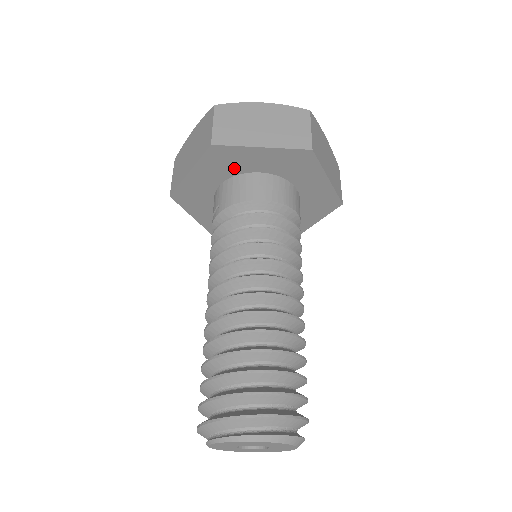
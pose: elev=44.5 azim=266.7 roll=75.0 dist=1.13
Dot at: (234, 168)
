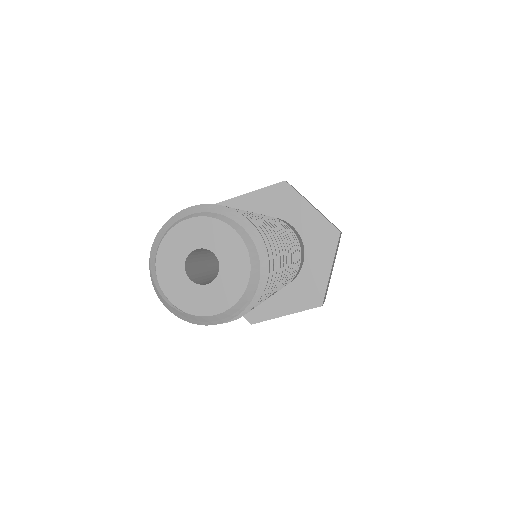
Dot at: (281, 210)
